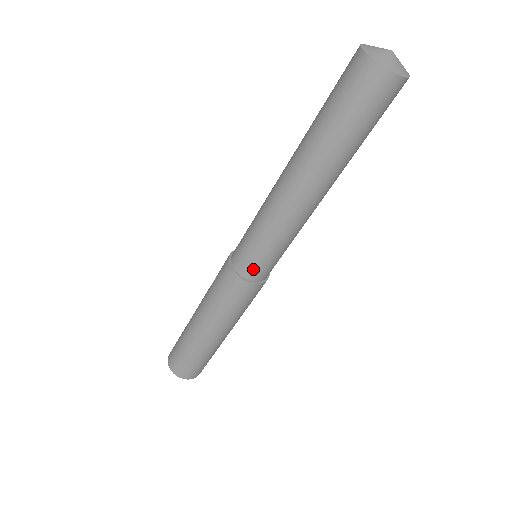
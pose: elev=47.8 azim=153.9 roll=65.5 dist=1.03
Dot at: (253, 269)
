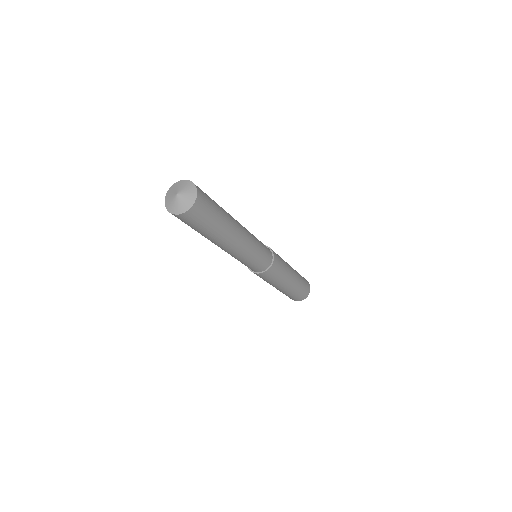
Dot at: occluded
